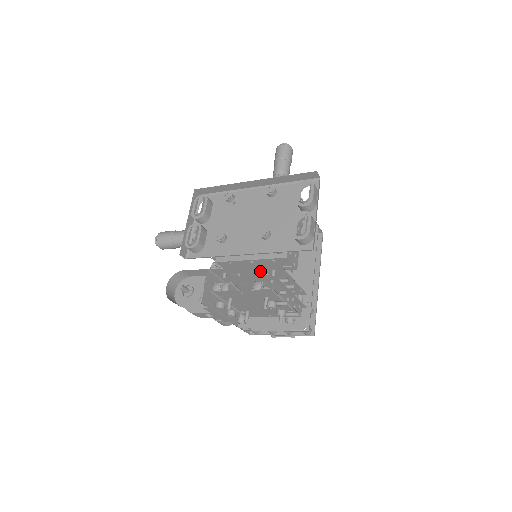
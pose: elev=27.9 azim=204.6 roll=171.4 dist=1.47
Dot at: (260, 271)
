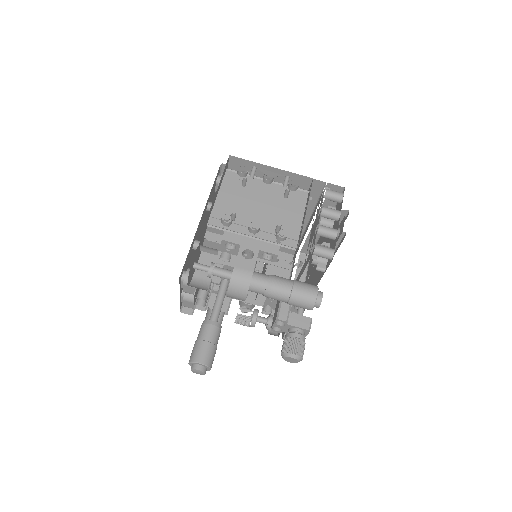
Dot at: occluded
